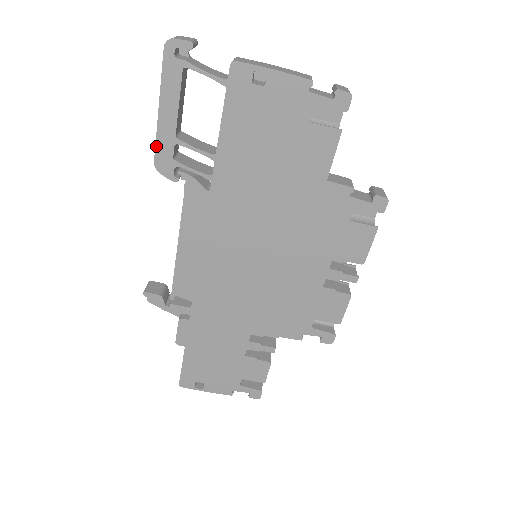
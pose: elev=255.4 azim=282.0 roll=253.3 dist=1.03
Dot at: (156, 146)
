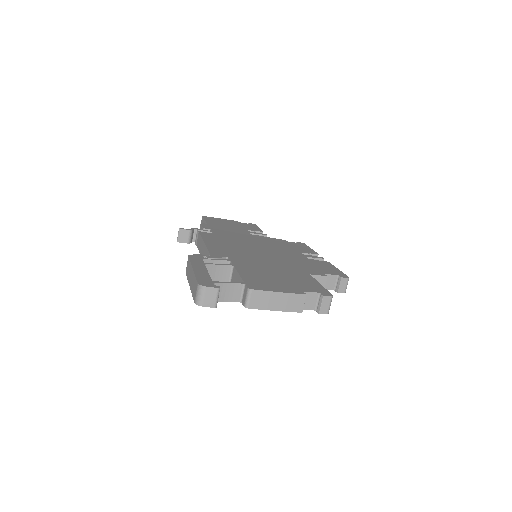
Dot at: (187, 277)
